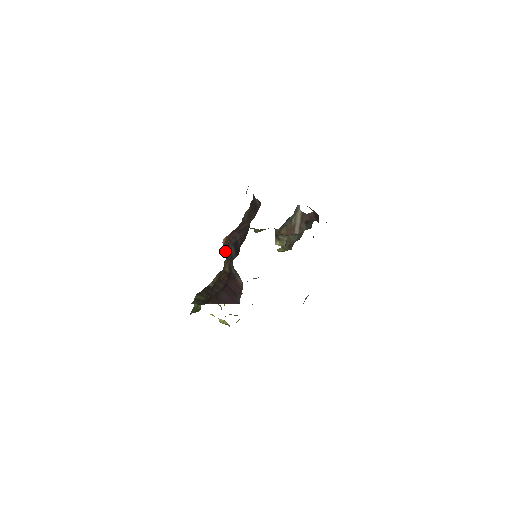
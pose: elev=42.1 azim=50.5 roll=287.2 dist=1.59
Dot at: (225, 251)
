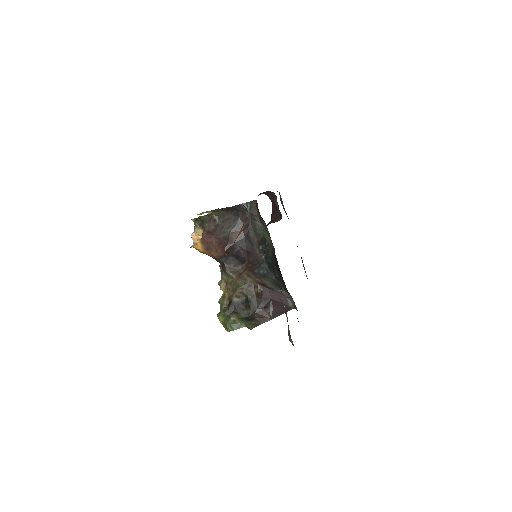
Dot at: (218, 261)
